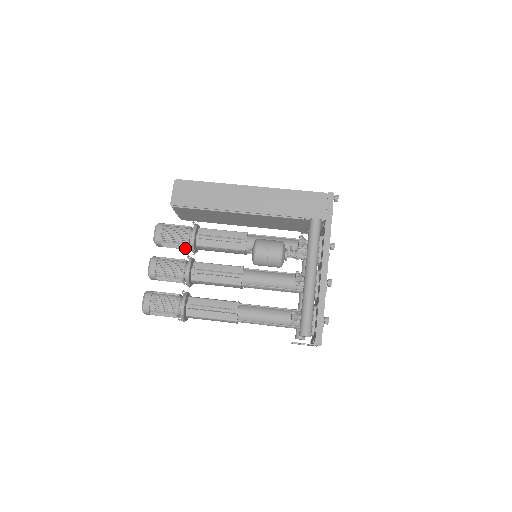
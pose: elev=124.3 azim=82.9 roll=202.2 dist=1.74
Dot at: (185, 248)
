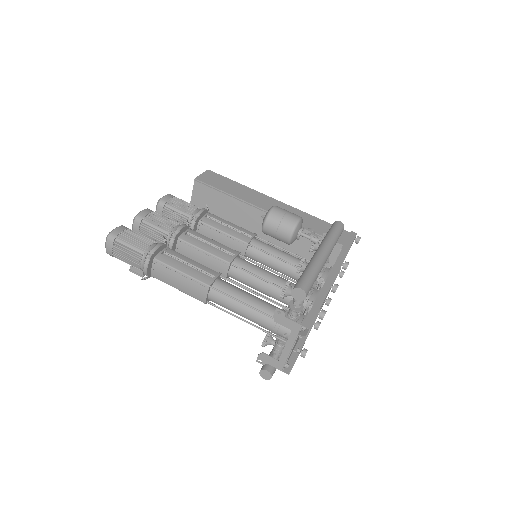
Dot at: occluded
